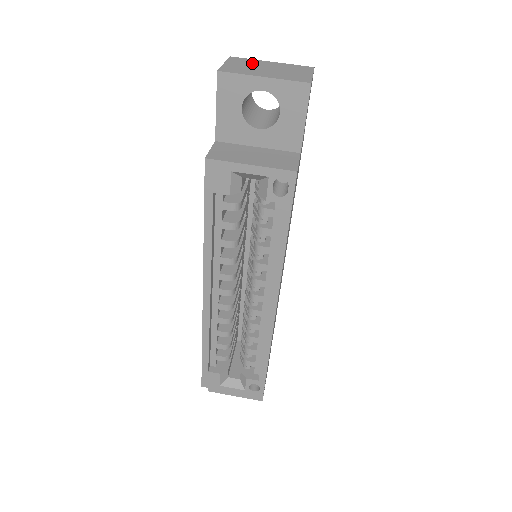
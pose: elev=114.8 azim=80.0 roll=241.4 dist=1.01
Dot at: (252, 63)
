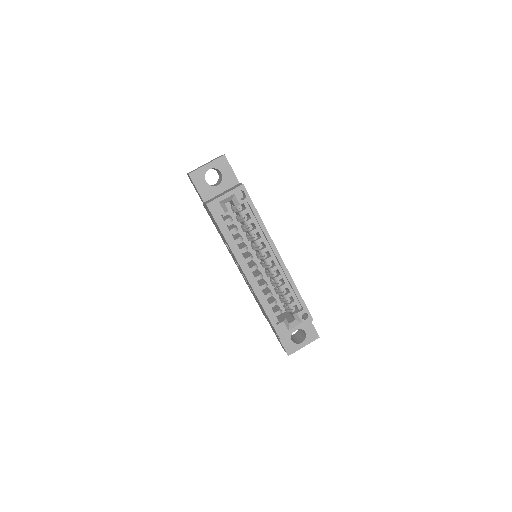
Dot at: occluded
